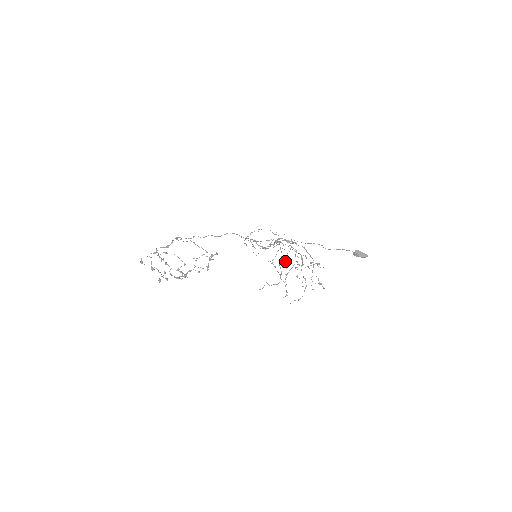
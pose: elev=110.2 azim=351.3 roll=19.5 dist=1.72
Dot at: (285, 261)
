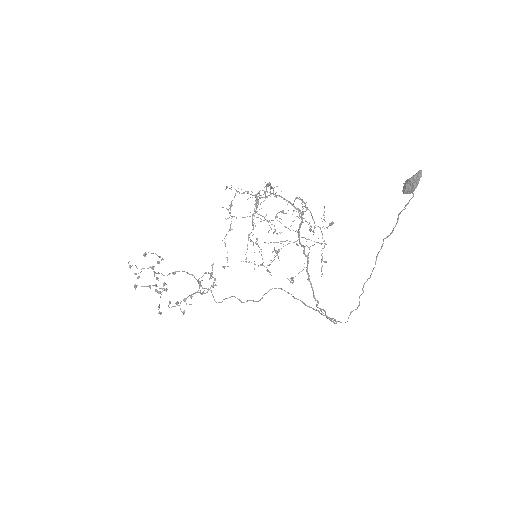
Dot at: occluded
